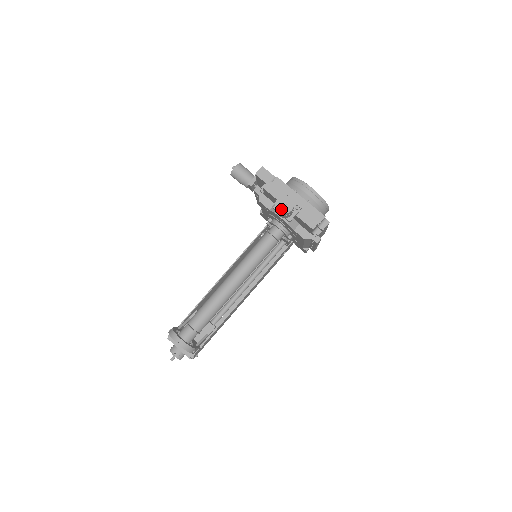
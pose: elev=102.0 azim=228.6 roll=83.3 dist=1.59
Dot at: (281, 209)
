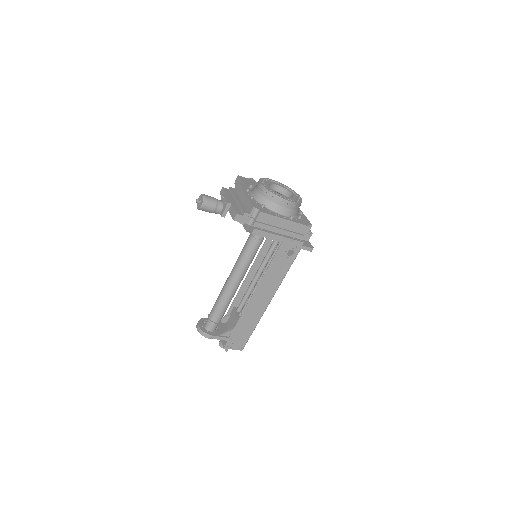
Dot at: (198, 206)
